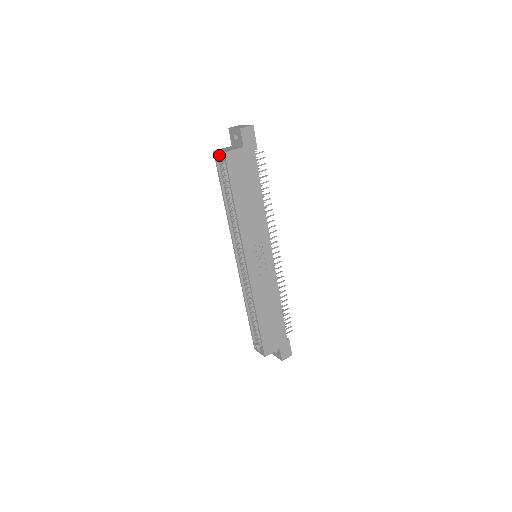
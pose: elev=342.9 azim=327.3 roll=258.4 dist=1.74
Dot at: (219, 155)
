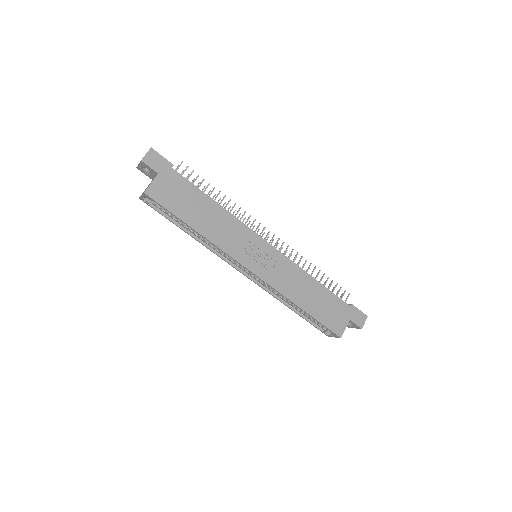
Dot at: (145, 198)
